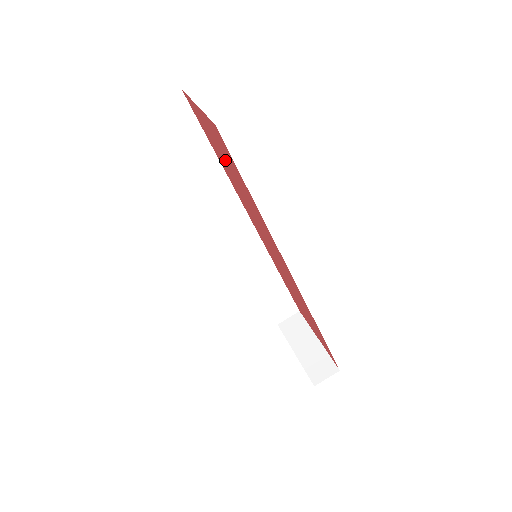
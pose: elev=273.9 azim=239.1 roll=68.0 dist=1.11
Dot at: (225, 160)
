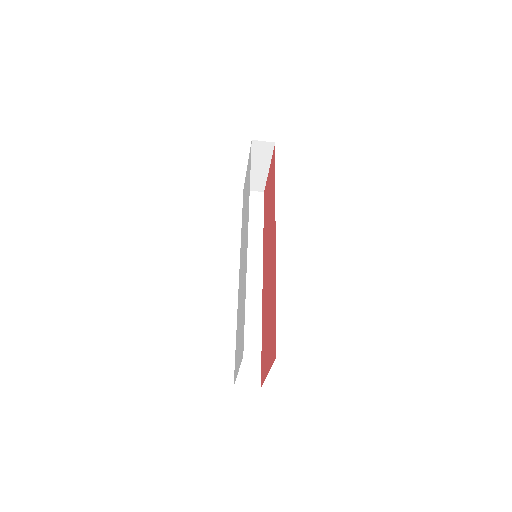
Dot at: (268, 332)
